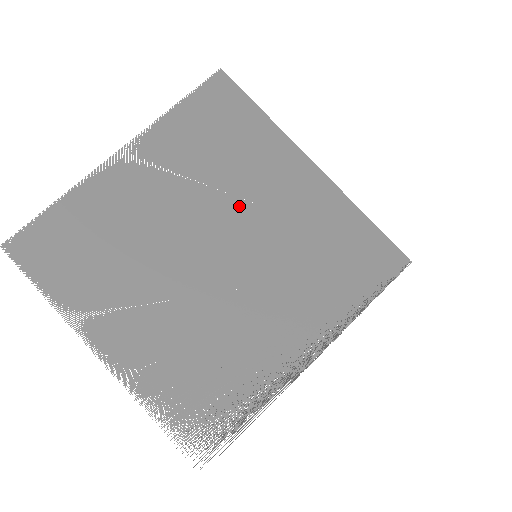
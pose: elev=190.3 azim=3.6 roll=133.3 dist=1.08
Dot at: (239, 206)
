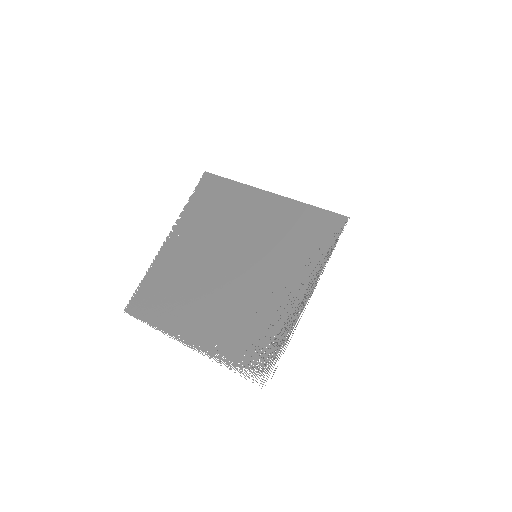
Dot at: (237, 234)
